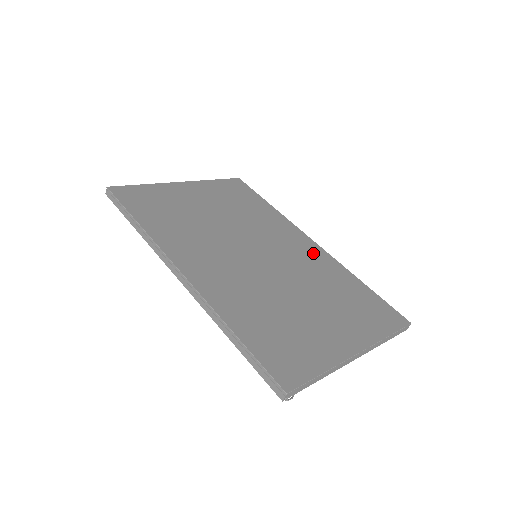
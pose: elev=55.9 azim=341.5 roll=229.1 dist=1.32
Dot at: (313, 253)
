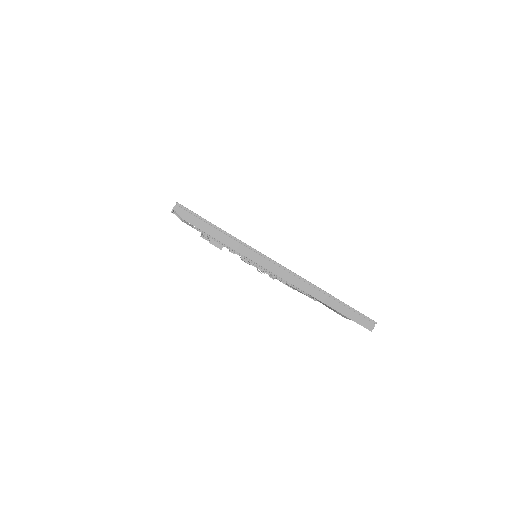
Dot at: occluded
